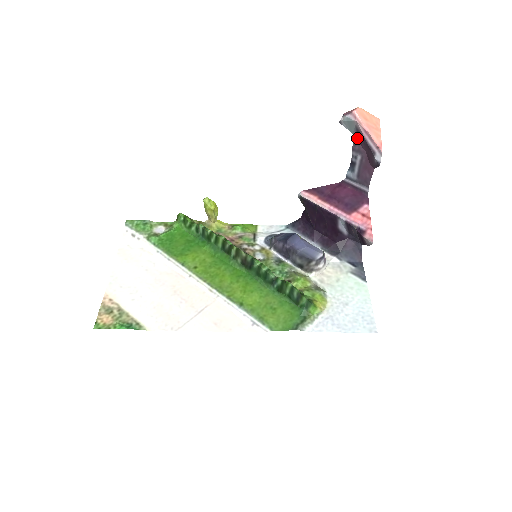
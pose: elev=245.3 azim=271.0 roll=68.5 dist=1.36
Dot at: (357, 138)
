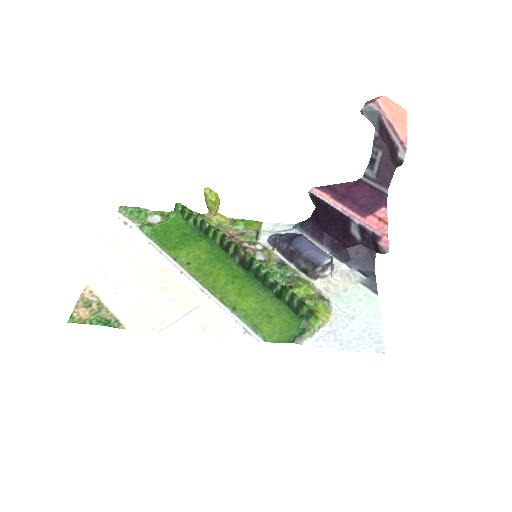
Dot at: (379, 131)
